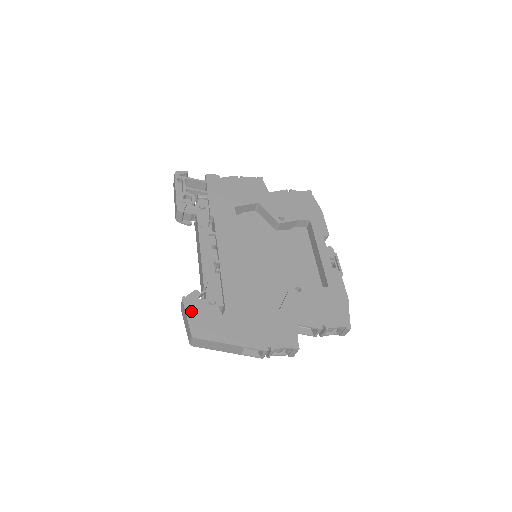
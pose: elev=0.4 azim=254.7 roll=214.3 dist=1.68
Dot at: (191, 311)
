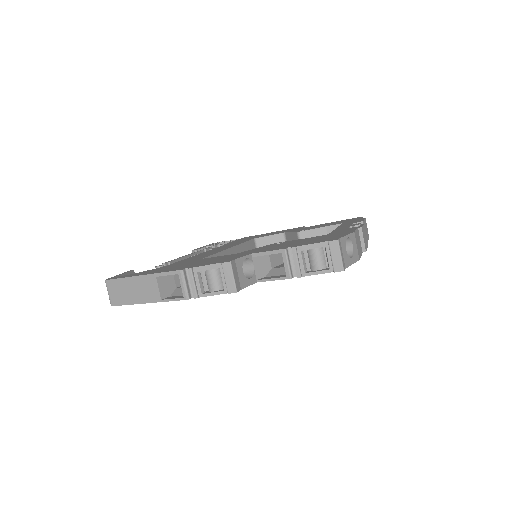
Dot at: occluded
